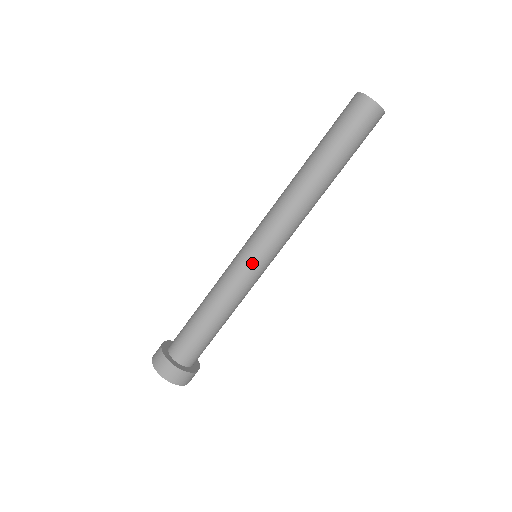
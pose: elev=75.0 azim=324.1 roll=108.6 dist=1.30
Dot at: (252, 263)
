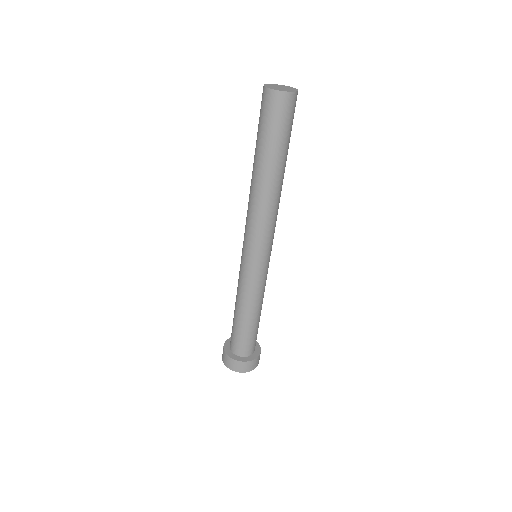
Dot at: (245, 264)
